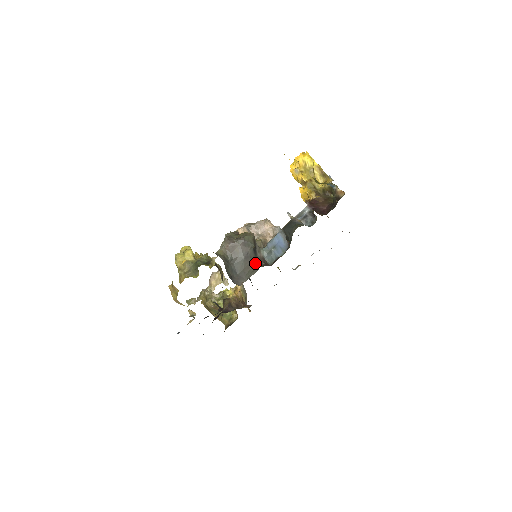
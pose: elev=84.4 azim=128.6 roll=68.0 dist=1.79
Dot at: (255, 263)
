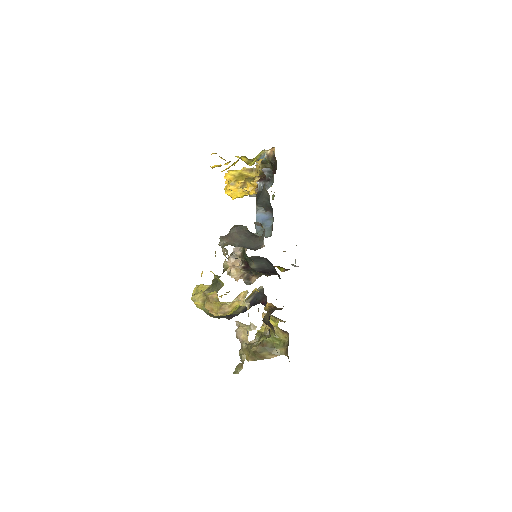
Dot at: occluded
